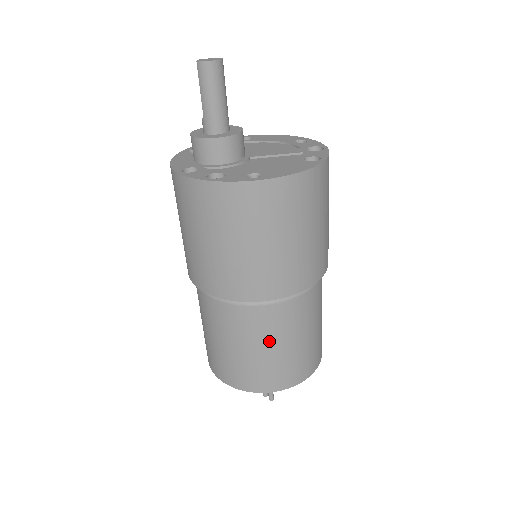
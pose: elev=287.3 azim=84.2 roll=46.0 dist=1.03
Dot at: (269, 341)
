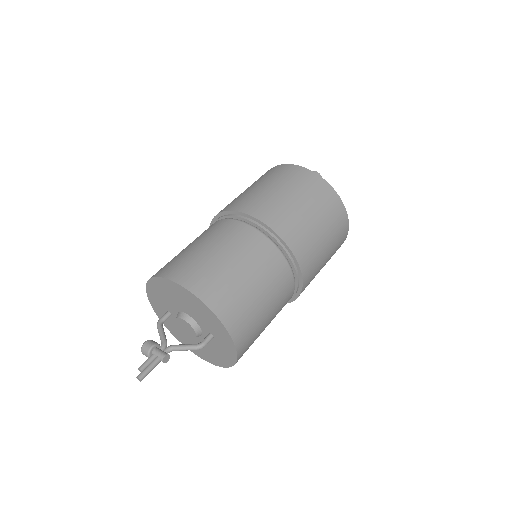
Dot at: (218, 243)
